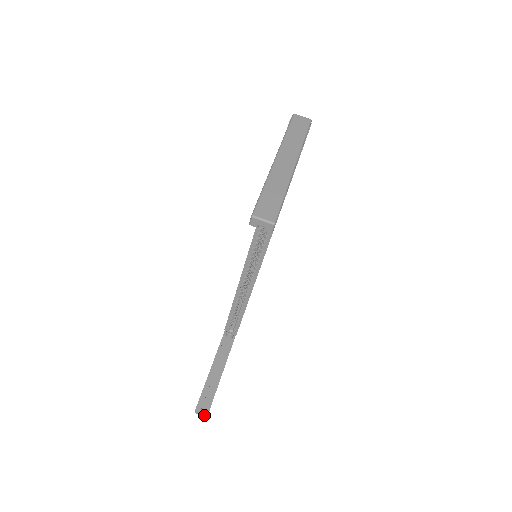
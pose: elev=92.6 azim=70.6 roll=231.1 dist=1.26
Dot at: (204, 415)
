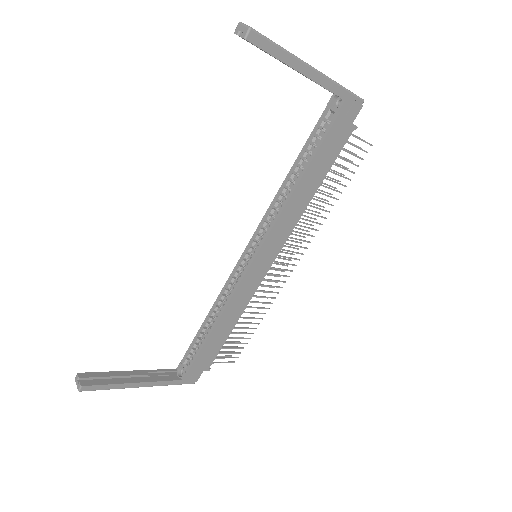
Dot at: (79, 385)
